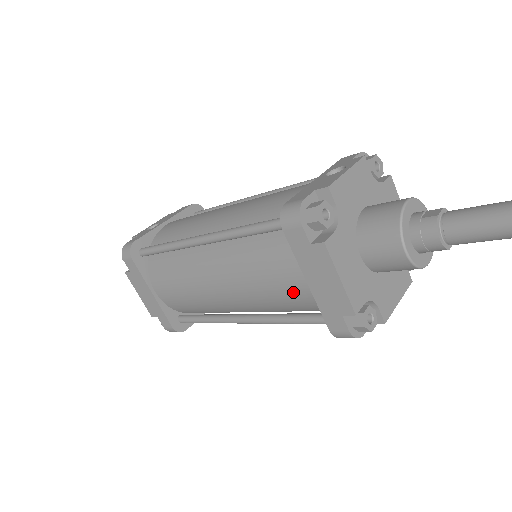
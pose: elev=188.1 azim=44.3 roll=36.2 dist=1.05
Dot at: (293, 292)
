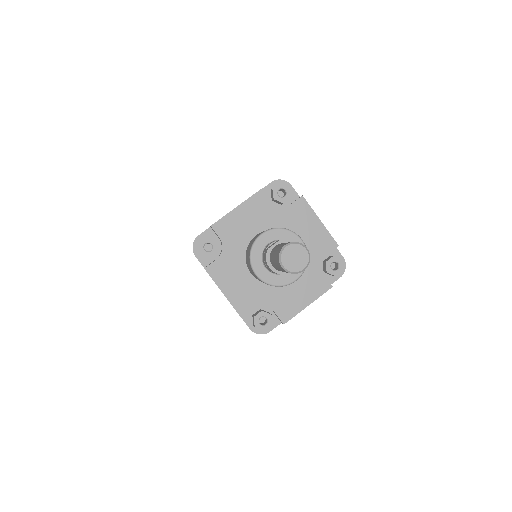
Dot at: occluded
